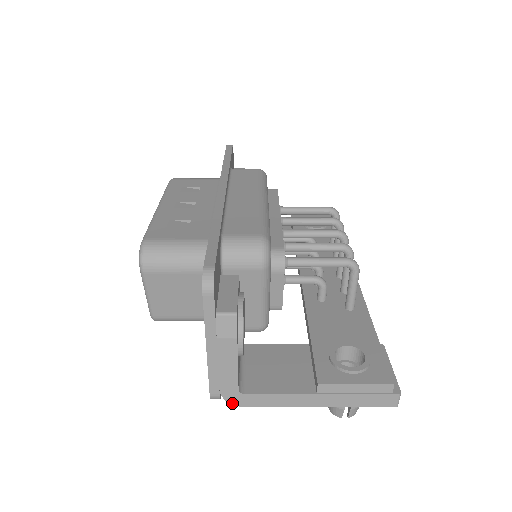
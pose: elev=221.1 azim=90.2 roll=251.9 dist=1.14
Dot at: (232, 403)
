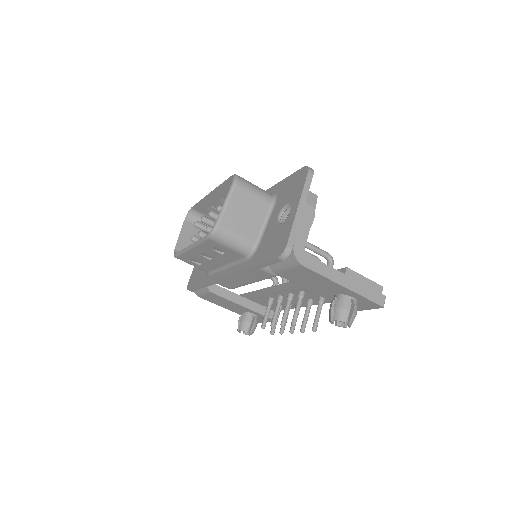
Dot at: (297, 259)
